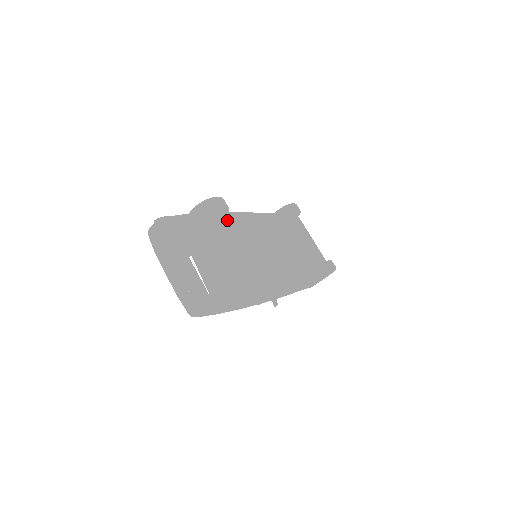
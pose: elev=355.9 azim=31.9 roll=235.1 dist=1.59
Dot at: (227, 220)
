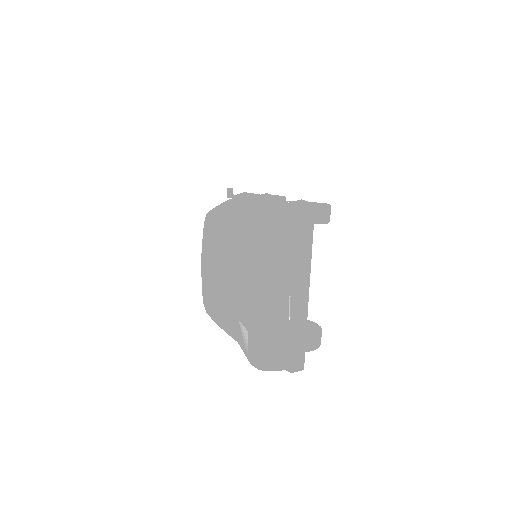
Dot at: occluded
